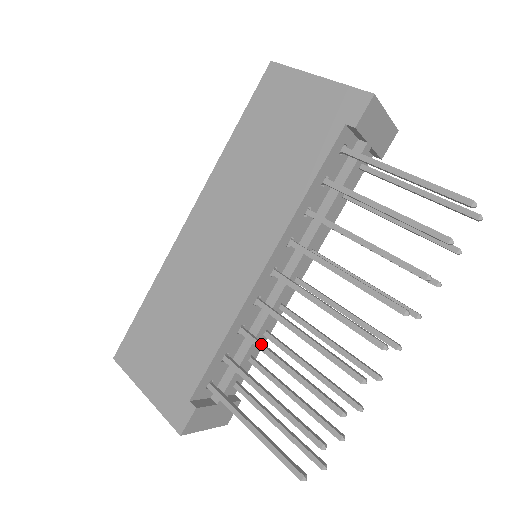
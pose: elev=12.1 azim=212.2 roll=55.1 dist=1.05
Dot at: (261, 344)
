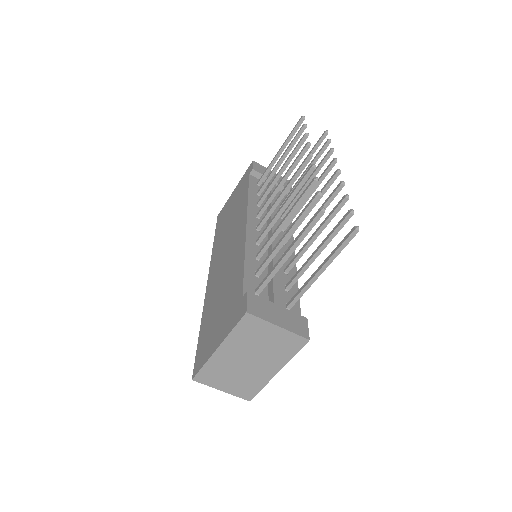
Dot at: (268, 239)
